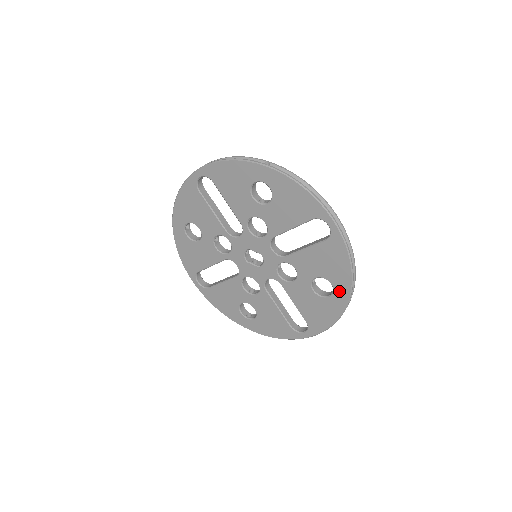
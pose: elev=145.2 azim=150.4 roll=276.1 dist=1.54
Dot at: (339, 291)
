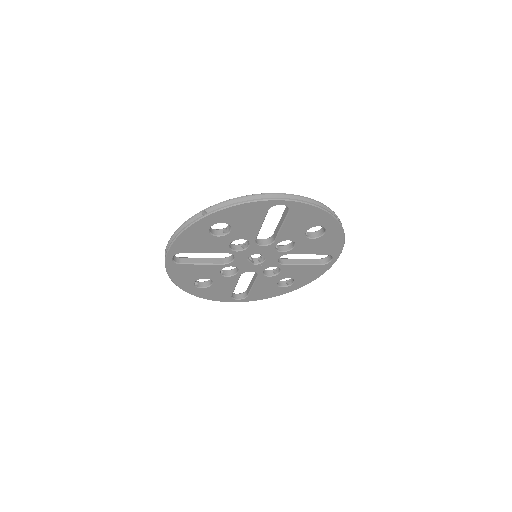
Dot at: (294, 286)
